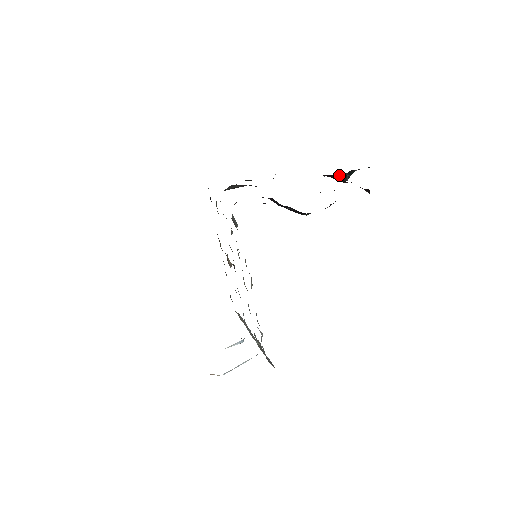
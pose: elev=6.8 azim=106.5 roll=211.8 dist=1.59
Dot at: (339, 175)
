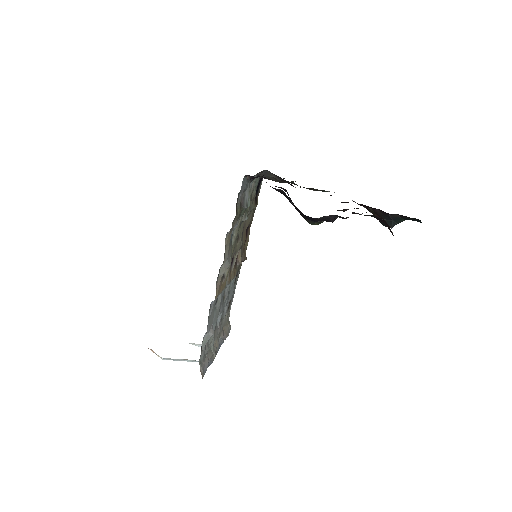
Dot at: (382, 214)
